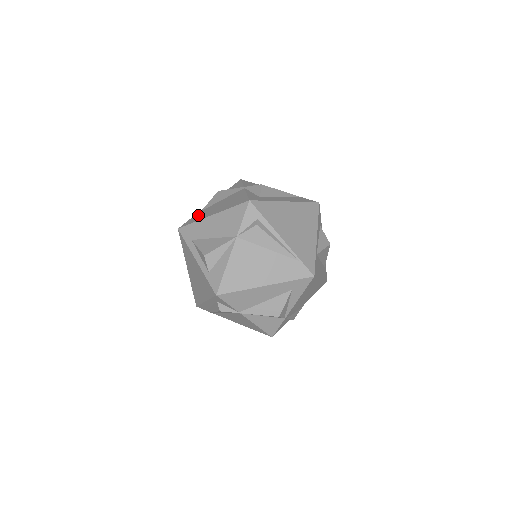
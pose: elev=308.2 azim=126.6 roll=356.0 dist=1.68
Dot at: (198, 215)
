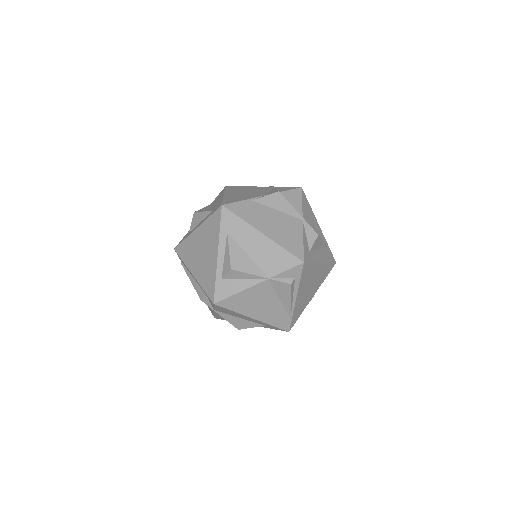
Dot at: (248, 208)
